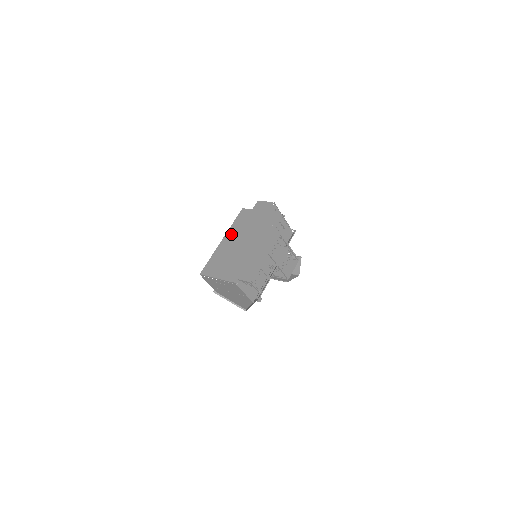
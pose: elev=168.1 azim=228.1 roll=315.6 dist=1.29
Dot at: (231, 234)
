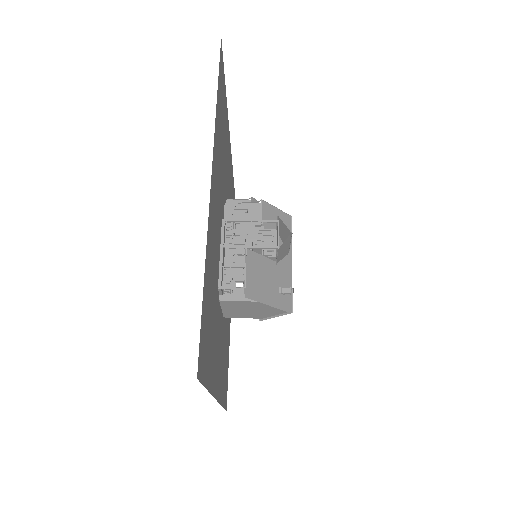
Dot at: occluded
